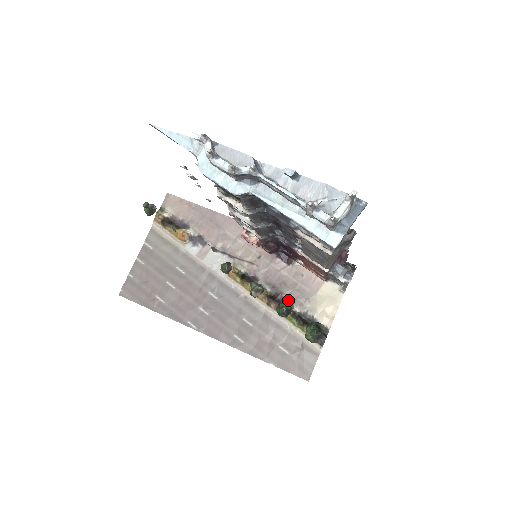
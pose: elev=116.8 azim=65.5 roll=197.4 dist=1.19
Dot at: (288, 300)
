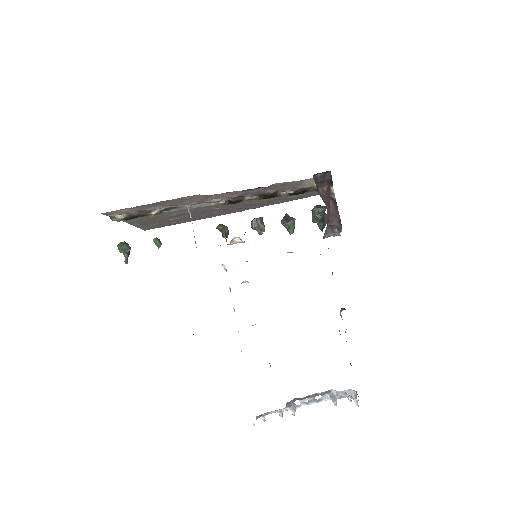
Dot at: (279, 191)
